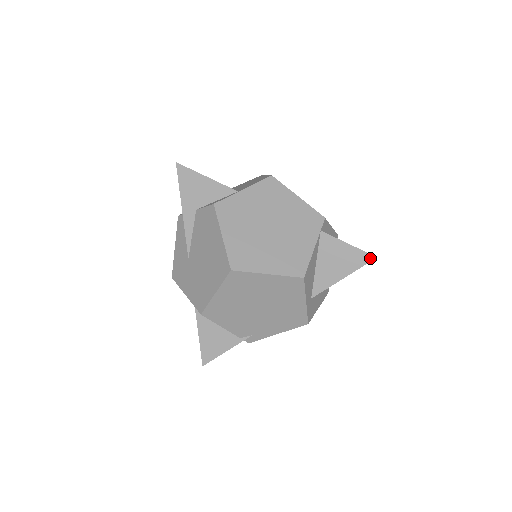
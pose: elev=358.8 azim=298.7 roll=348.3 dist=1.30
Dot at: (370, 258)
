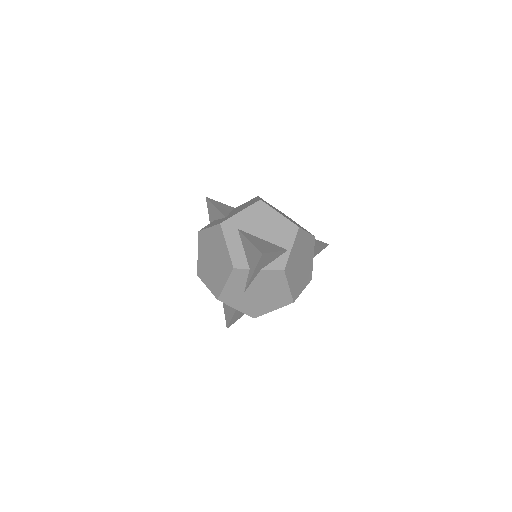
Dot at: occluded
